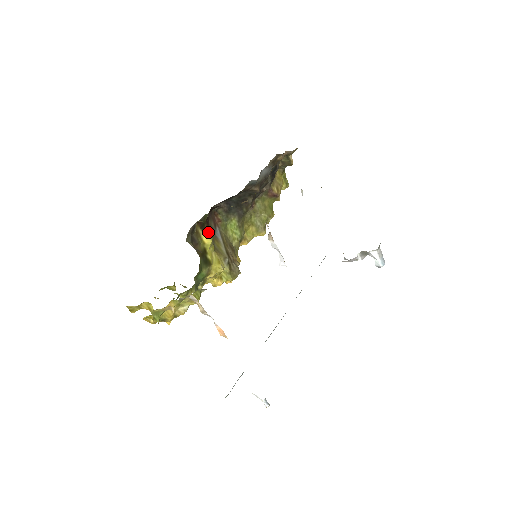
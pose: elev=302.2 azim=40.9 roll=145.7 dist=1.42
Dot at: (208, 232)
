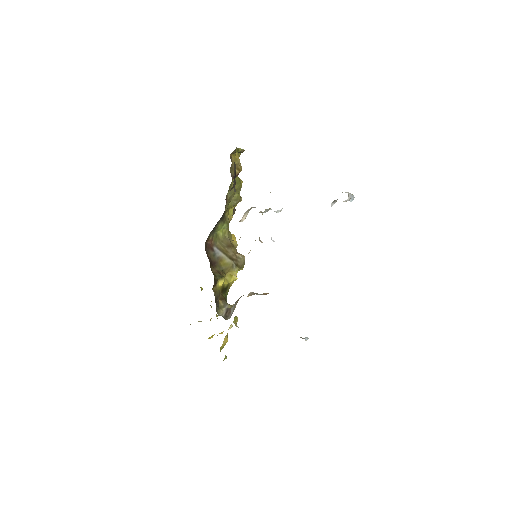
Dot at: (215, 269)
